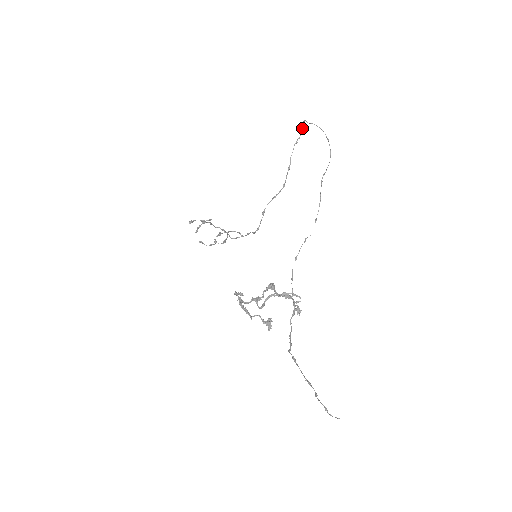
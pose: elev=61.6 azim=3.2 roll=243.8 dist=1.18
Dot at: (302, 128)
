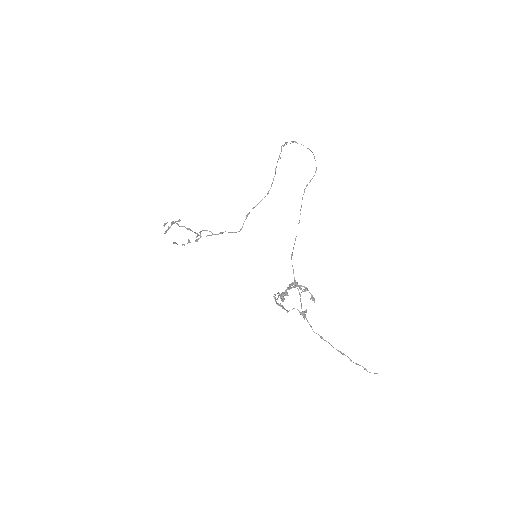
Dot at: (284, 145)
